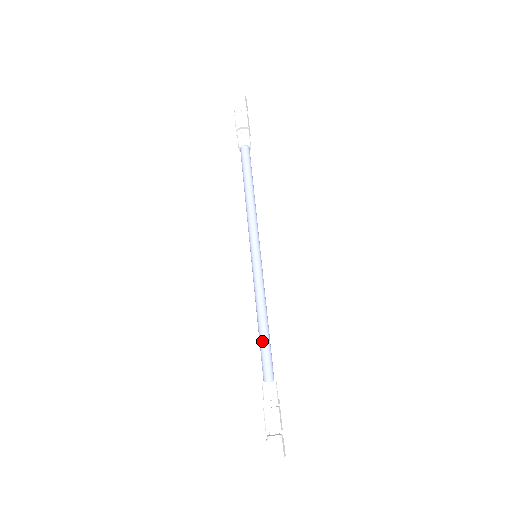
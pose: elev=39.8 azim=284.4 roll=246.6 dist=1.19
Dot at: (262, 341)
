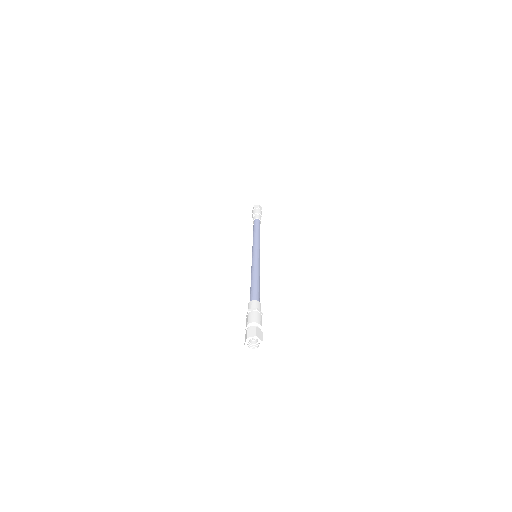
Dot at: (255, 284)
